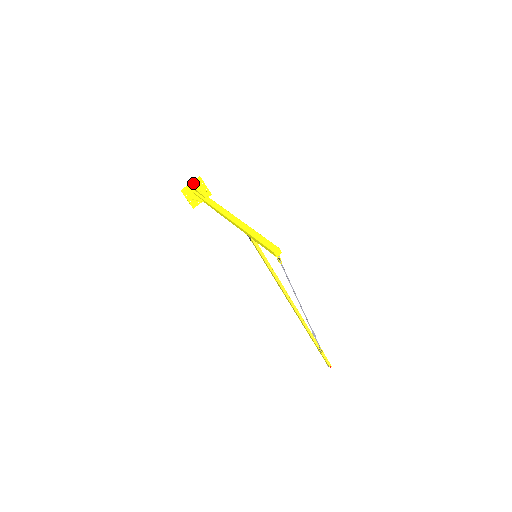
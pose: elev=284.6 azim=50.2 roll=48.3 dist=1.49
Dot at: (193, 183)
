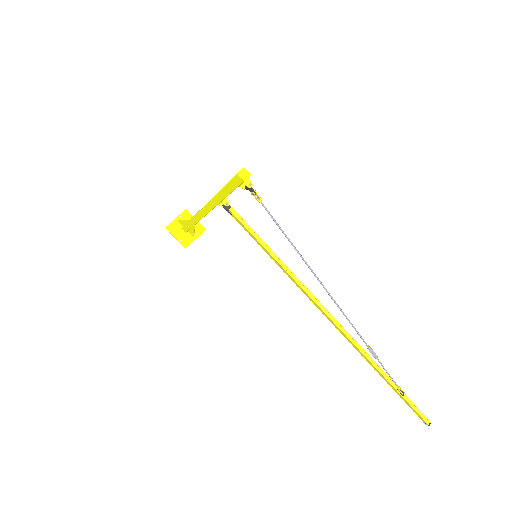
Dot at: (179, 218)
